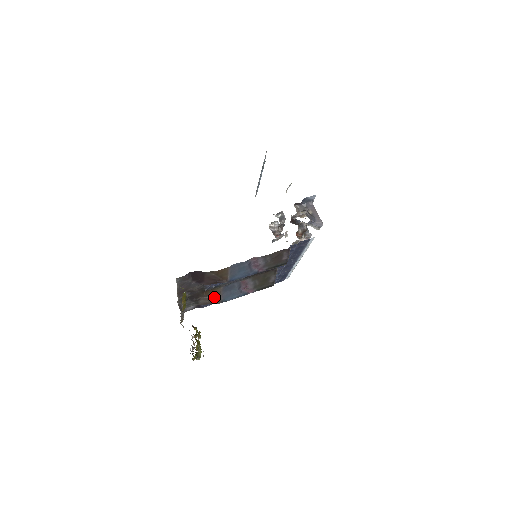
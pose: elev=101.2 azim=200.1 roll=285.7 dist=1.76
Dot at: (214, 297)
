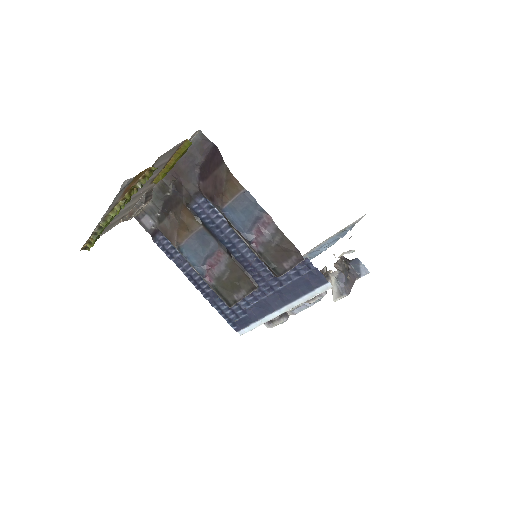
Dot at: (182, 229)
